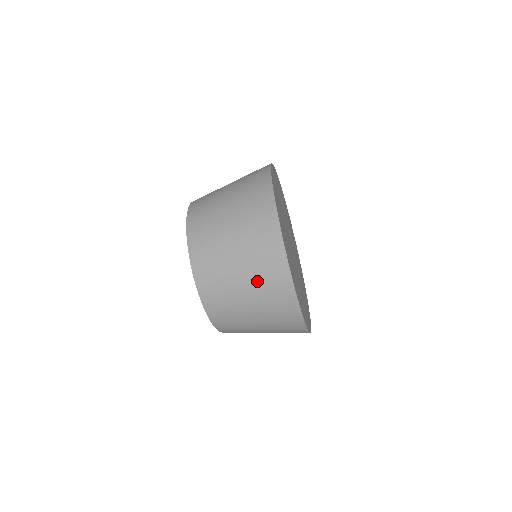
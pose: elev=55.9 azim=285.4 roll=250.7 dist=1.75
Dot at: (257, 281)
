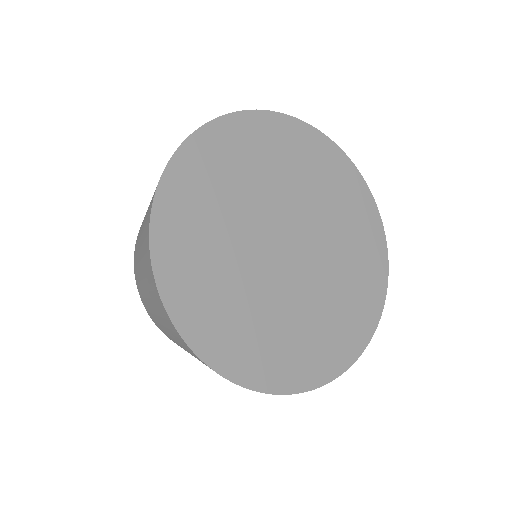
Dot at: occluded
